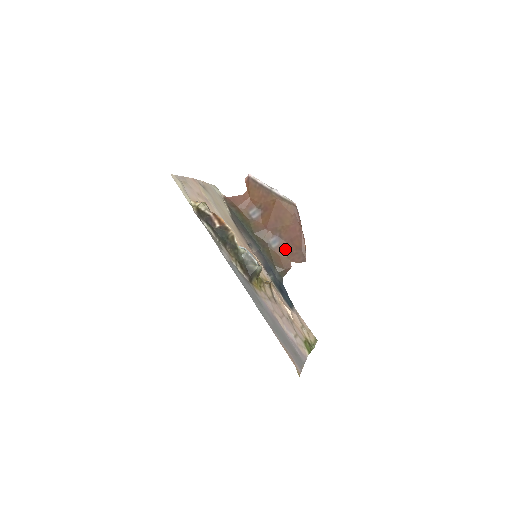
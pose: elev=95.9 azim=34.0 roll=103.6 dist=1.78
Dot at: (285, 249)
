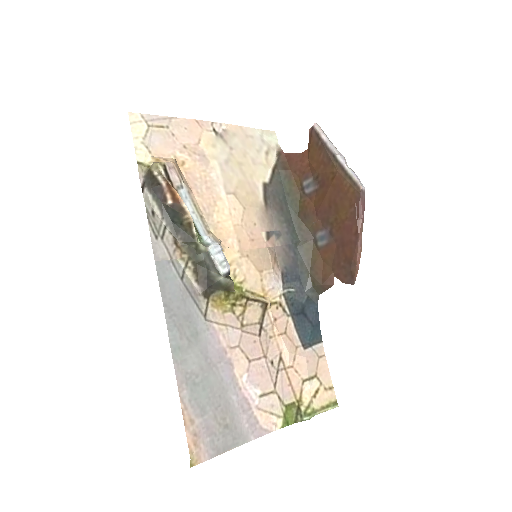
Dot at: (332, 254)
